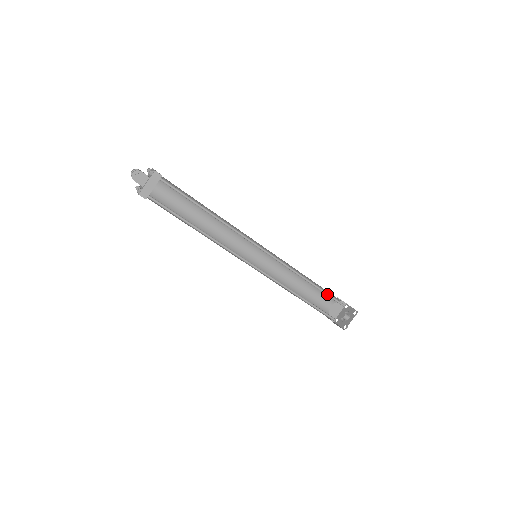
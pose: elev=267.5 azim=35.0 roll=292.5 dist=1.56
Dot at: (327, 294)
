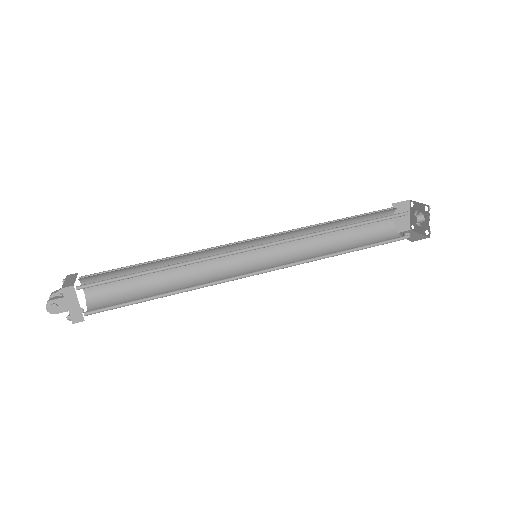
Dot at: (374, 220)
